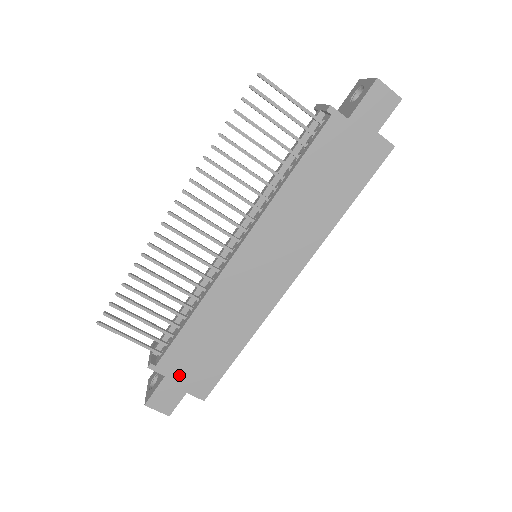
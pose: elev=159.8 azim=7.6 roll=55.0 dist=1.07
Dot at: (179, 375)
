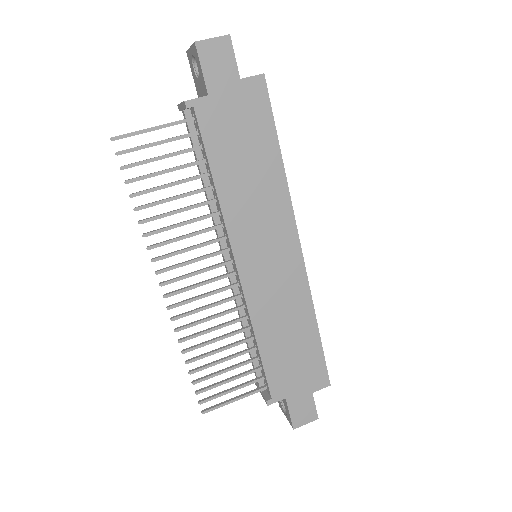
Dot at: (294, 388)
